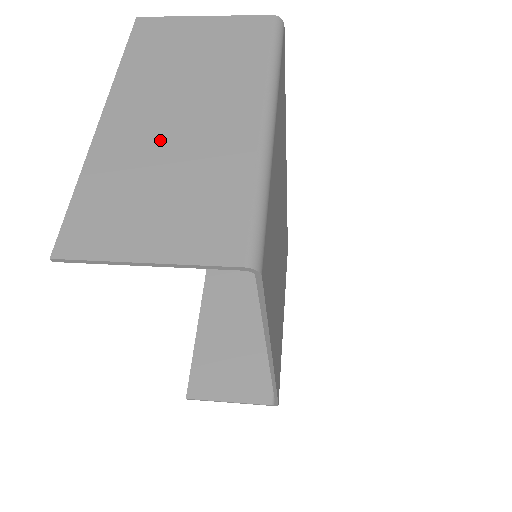
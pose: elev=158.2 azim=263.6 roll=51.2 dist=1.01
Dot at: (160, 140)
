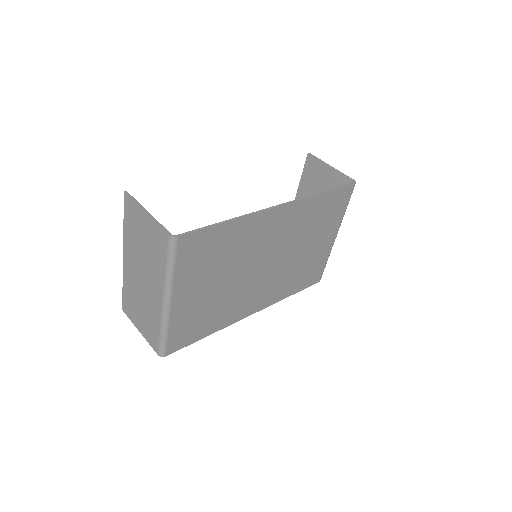
Dot at: (138, 285)
